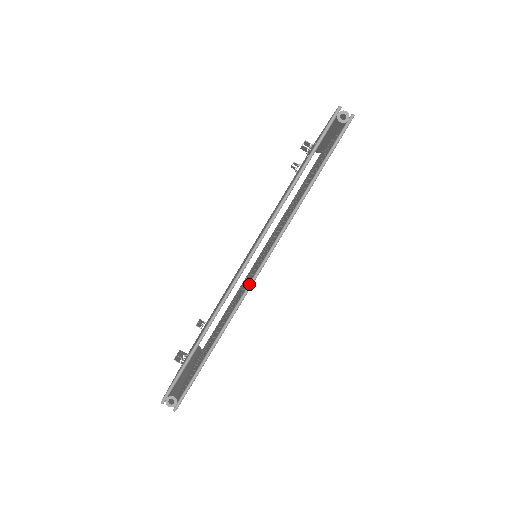
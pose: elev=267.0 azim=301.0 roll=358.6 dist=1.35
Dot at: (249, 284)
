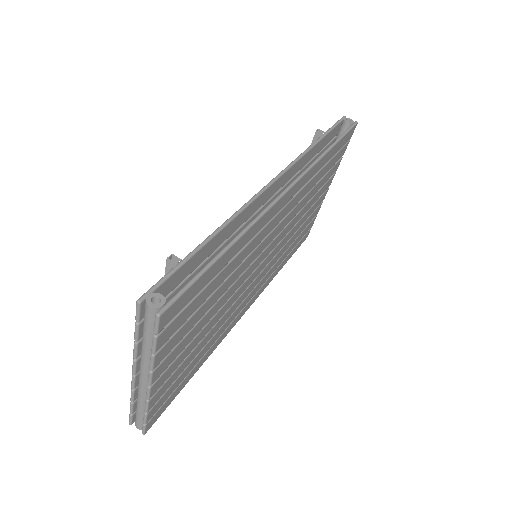
Dot at: (274, 199)
